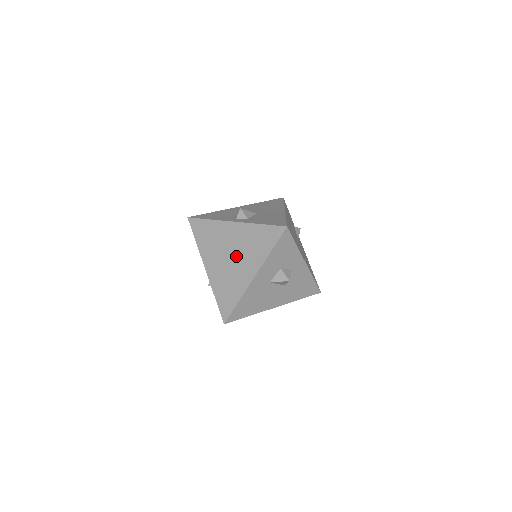
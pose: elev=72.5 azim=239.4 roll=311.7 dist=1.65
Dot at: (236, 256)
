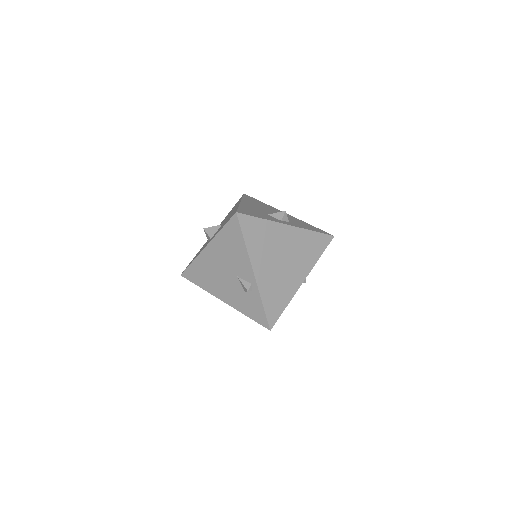
Dot at: (289, 260)
